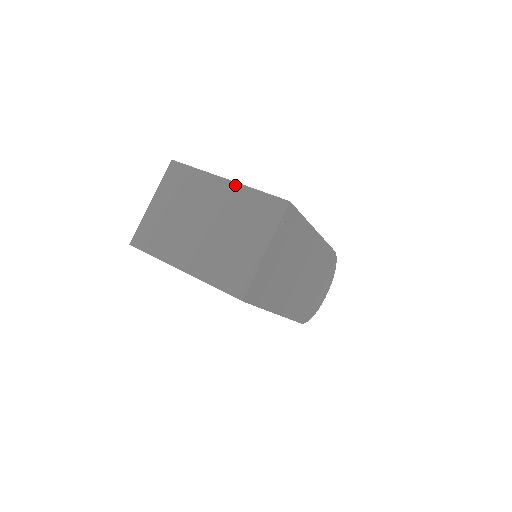
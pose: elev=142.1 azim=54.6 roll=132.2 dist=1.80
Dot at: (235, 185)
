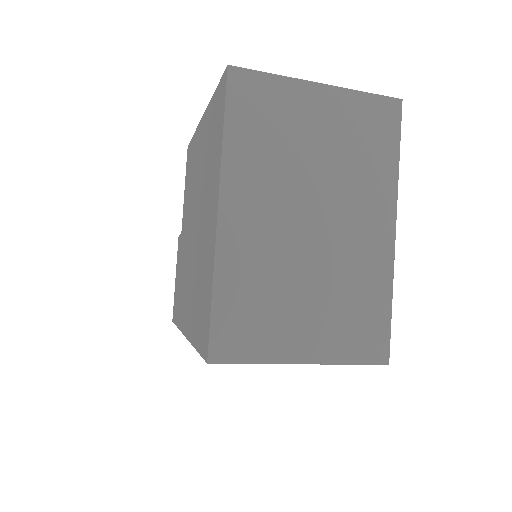
Dot at: (390, 253)
